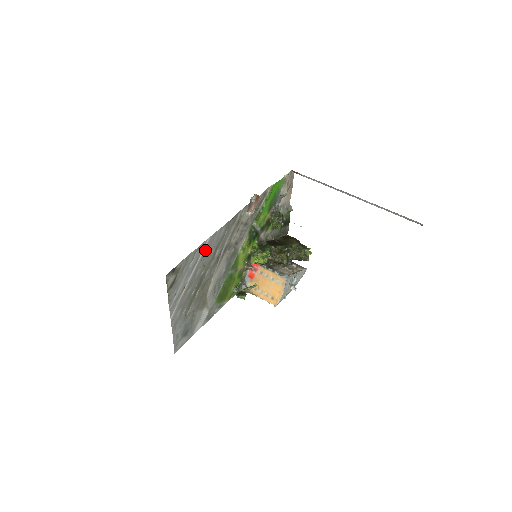
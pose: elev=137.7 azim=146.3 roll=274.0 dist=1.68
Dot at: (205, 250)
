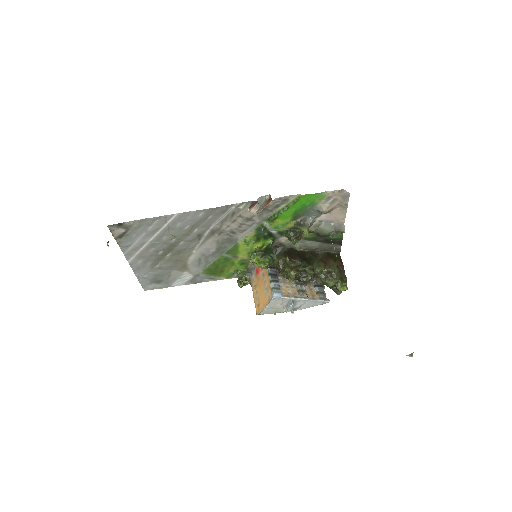
Dot at: (173, 222)
